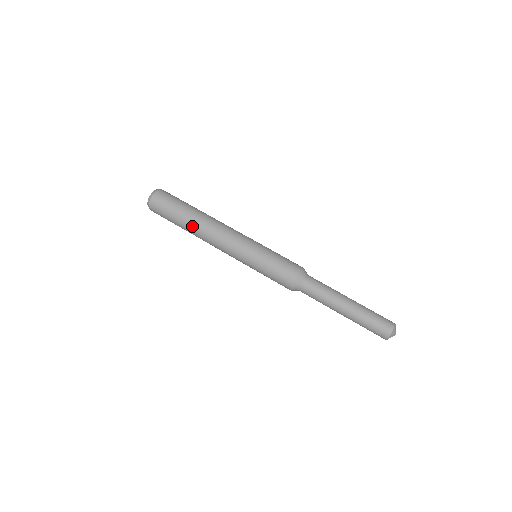
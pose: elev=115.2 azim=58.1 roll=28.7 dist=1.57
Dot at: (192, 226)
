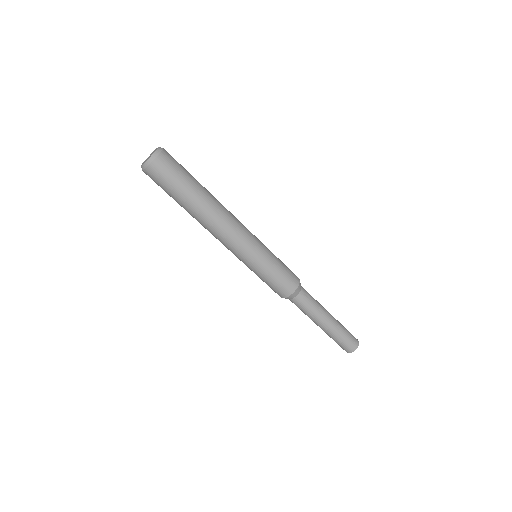
Dot at: (199, 210)
